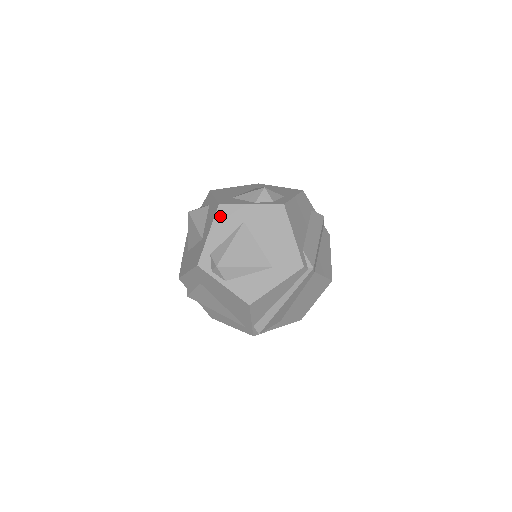
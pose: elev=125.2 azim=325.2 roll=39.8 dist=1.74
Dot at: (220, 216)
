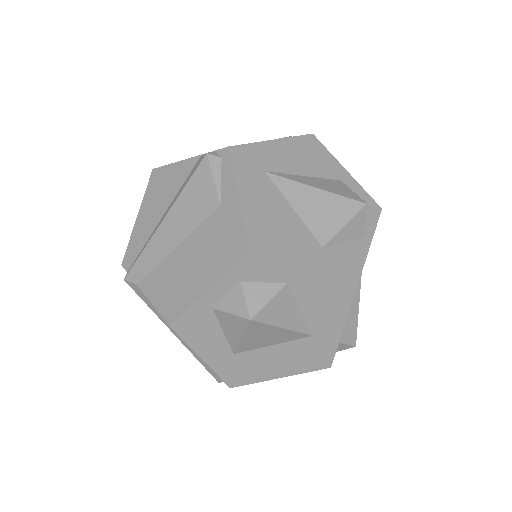
Dot at: occluded
